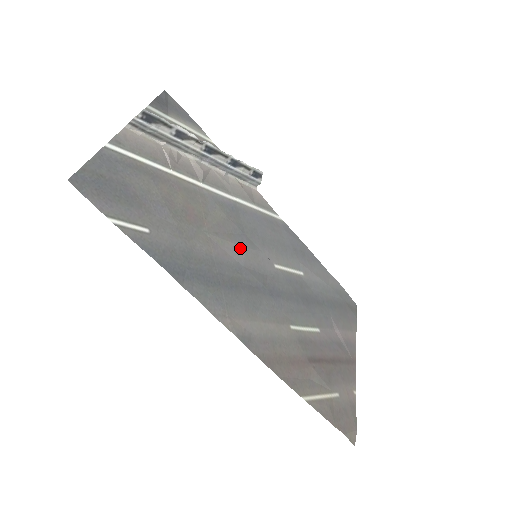
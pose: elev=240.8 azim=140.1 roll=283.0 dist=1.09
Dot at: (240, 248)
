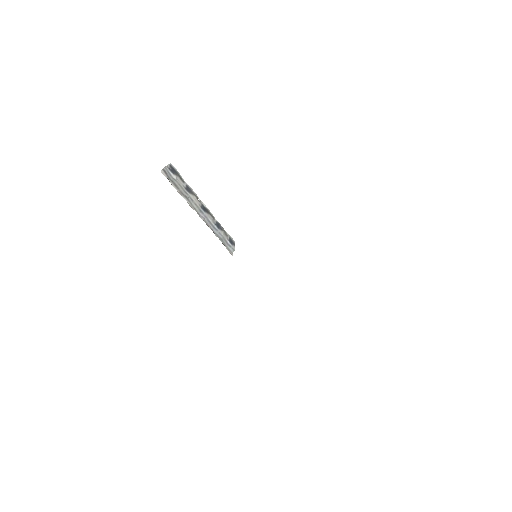
Dot at: occluded
